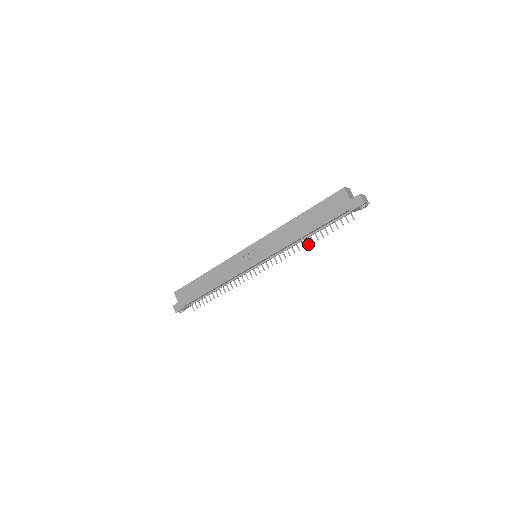
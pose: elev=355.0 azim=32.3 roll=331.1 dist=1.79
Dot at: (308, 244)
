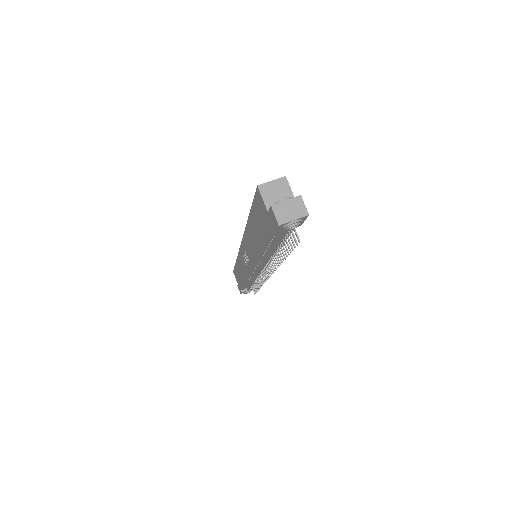
Dot at: (280, 260)
